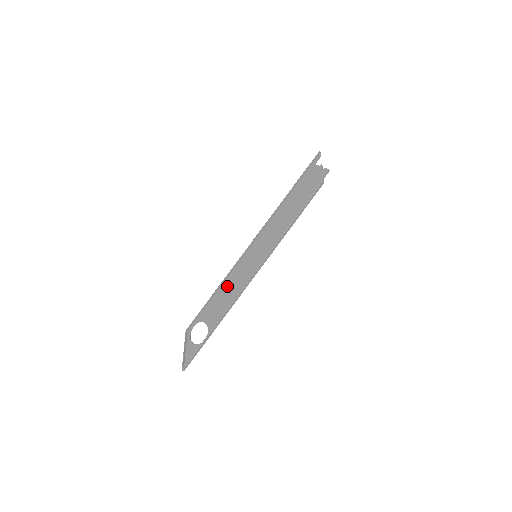
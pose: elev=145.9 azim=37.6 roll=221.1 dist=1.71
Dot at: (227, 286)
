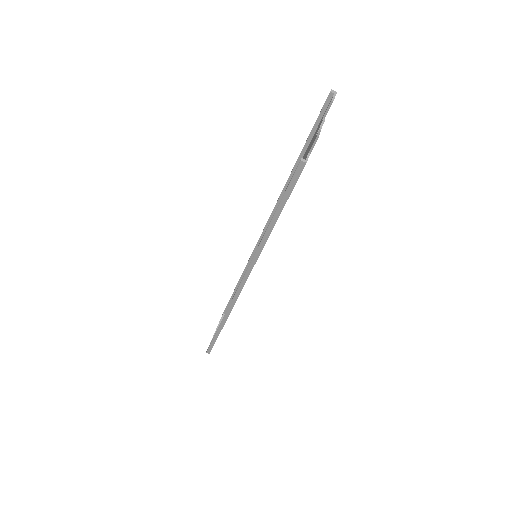
Dot at: occluded
